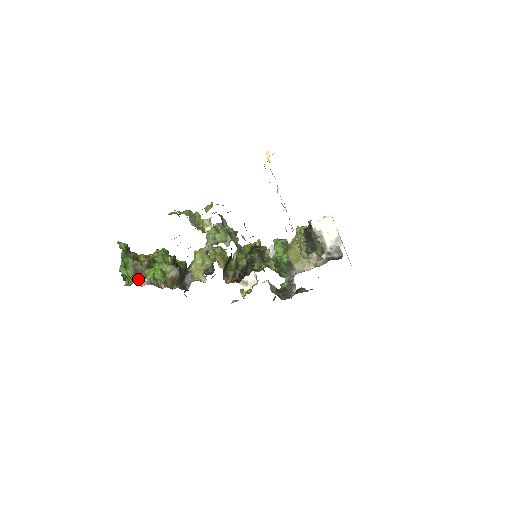
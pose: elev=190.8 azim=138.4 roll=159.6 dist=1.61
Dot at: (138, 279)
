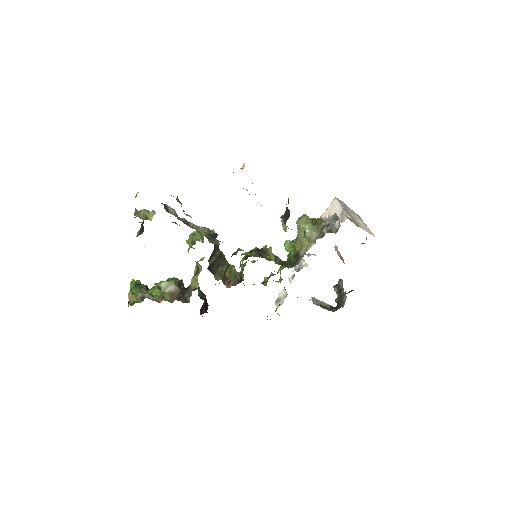
Dot at: (130, 294)
